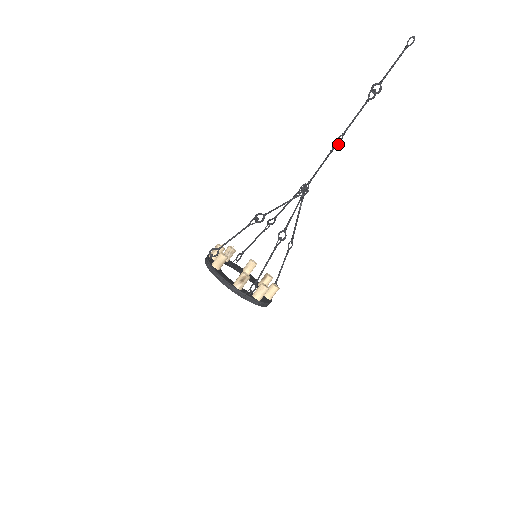
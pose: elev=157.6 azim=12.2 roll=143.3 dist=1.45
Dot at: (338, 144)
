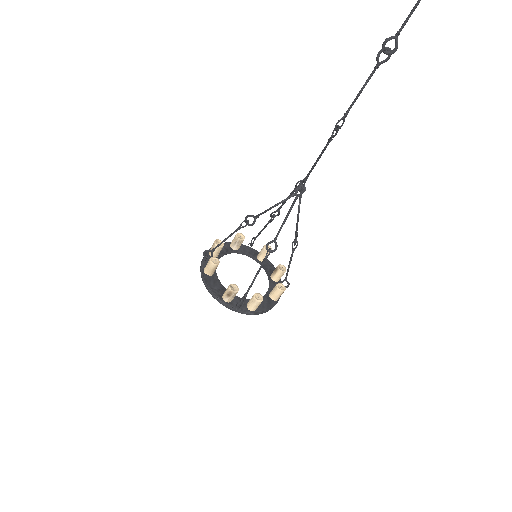
Dot at: (337, 131)
